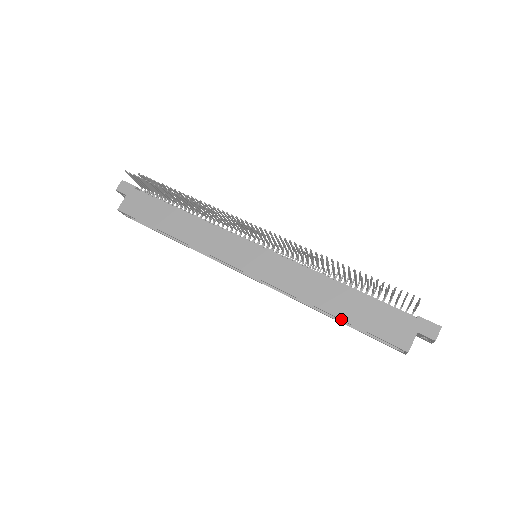
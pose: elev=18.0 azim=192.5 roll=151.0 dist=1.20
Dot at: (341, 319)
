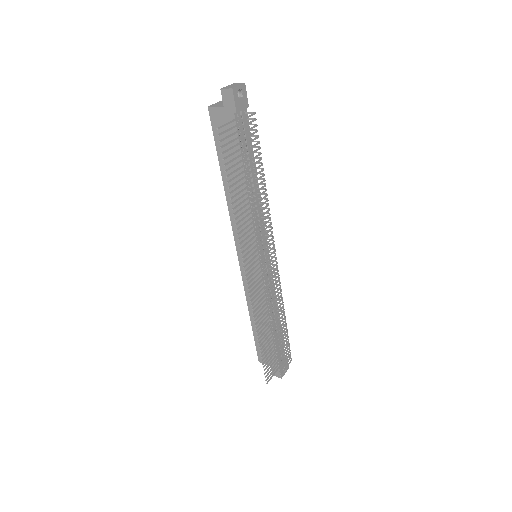
Dot at: (252, 326)
